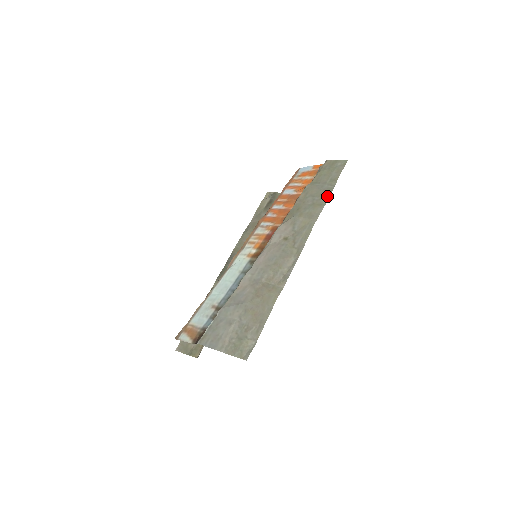
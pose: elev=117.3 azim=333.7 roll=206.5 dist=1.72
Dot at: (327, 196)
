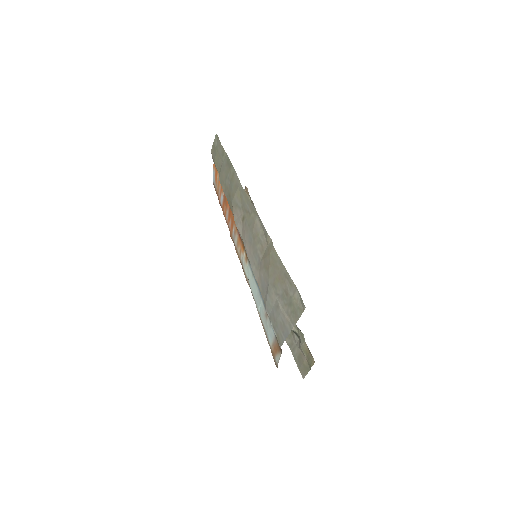
Dot at: (230, 165)
